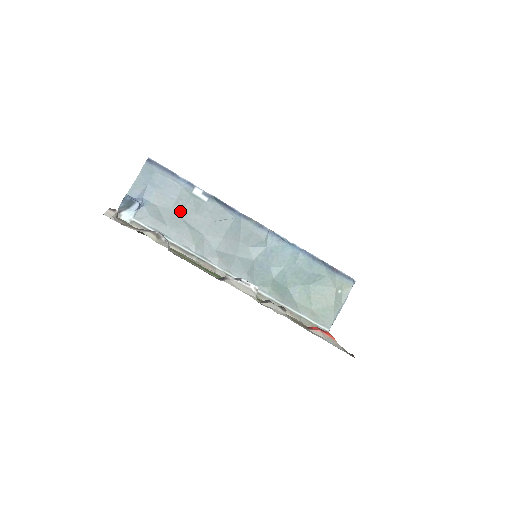
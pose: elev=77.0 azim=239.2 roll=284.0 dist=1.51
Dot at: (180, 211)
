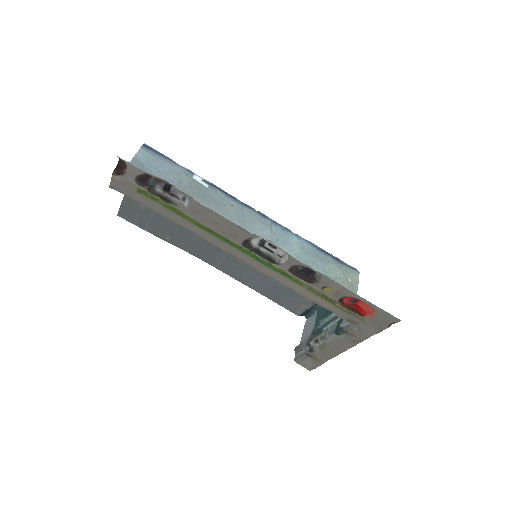
Dot at: occluded
